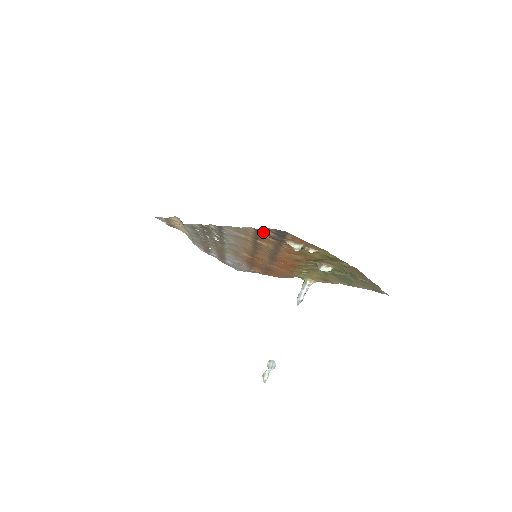
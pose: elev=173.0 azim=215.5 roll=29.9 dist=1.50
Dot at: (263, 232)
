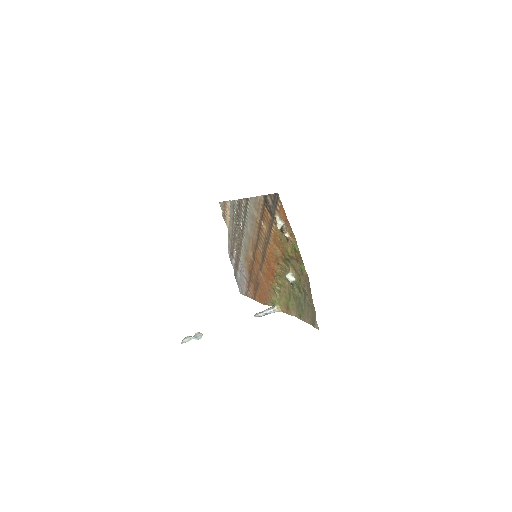
Dot at: (267, 200)
